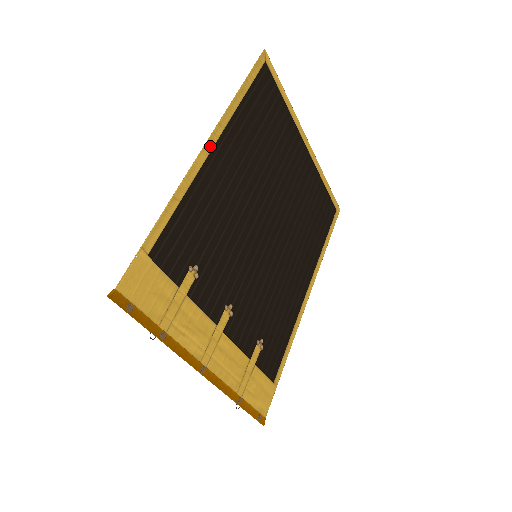
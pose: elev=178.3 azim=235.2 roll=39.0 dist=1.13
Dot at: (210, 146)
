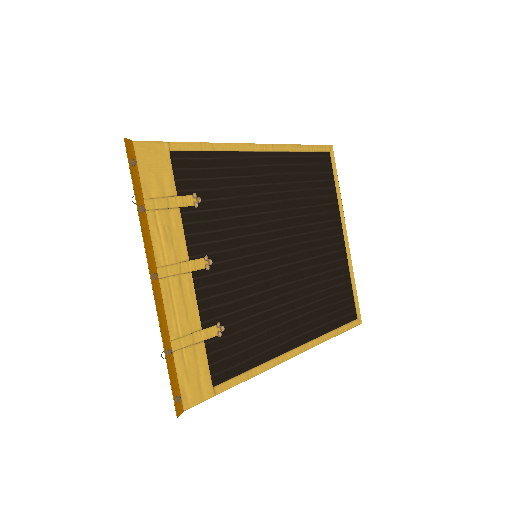
Dot at: (258, 148)
